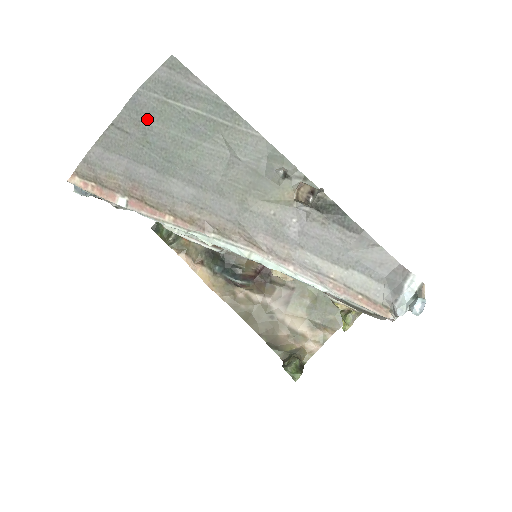
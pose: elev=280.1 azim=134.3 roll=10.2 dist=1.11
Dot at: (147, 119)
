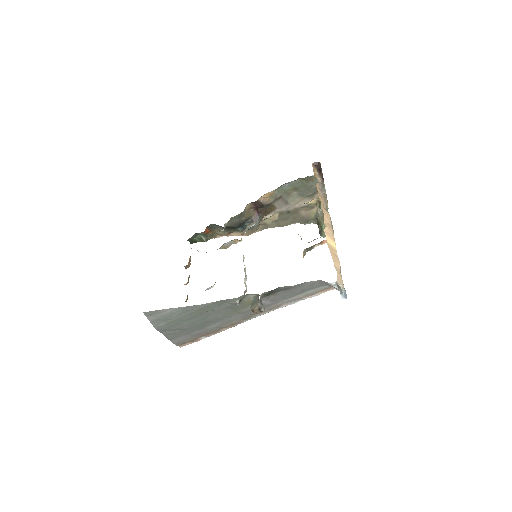
Dot at: (172, 328)
